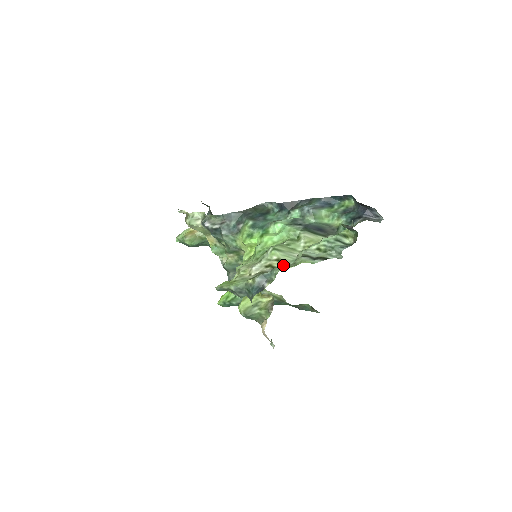
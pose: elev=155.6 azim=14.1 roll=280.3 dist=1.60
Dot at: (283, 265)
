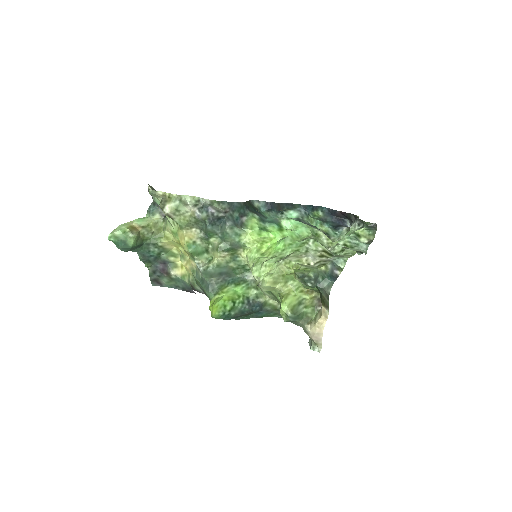
Dot at: (336, 255)
